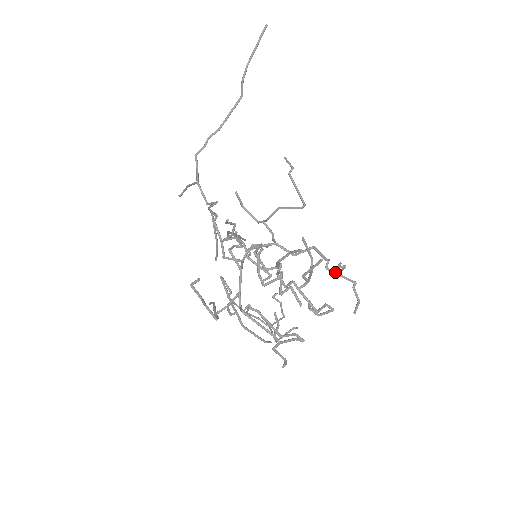
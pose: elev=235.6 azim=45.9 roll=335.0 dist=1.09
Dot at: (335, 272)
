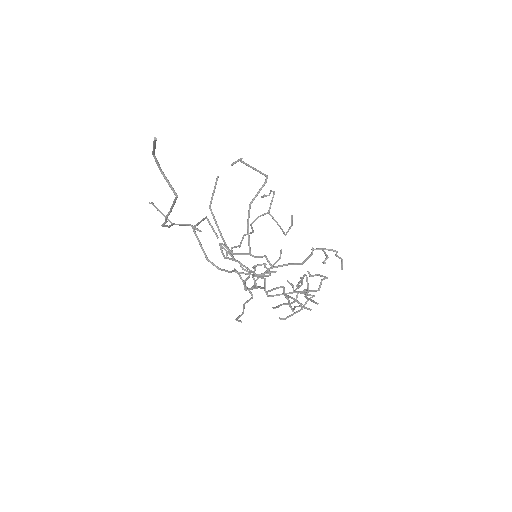
Dot at: occluded
